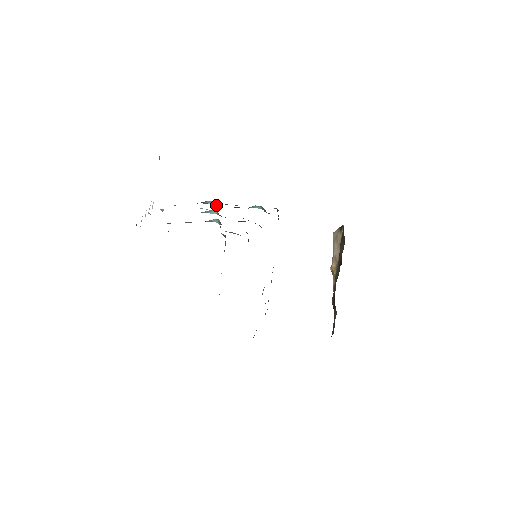
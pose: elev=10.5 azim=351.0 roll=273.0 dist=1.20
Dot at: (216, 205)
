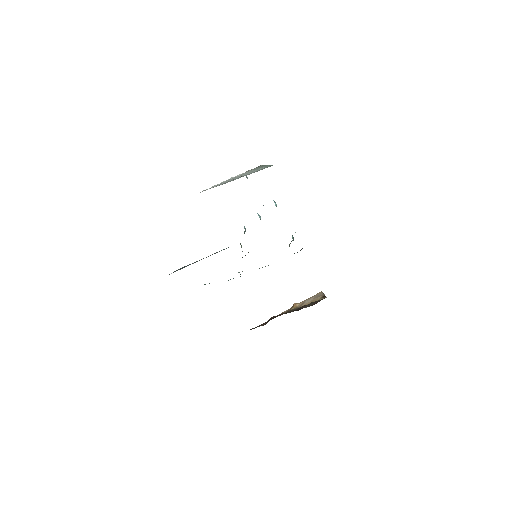
Dot at: occluded
